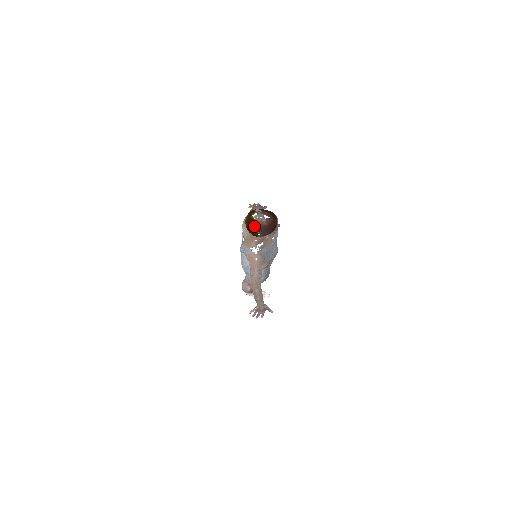
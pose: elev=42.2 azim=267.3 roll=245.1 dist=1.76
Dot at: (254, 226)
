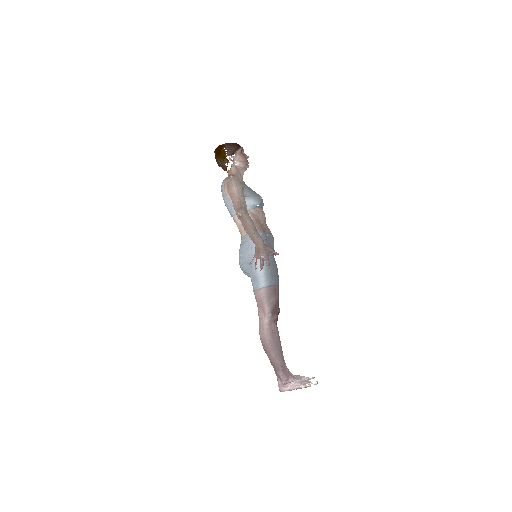
Dot at: (220, 146)
